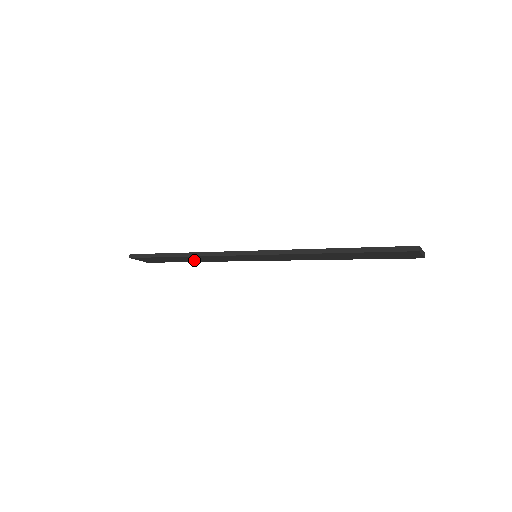
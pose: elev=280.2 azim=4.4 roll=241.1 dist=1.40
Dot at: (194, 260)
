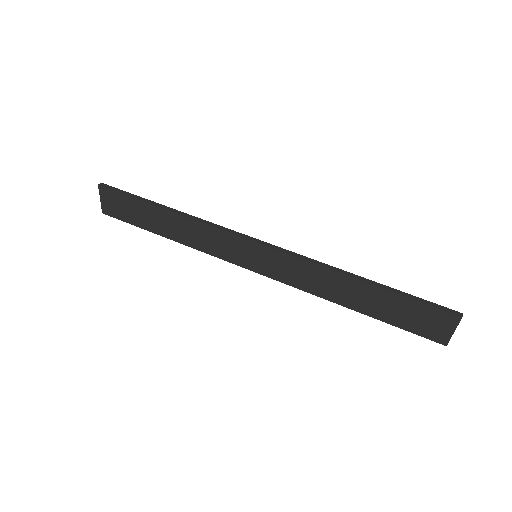
Dot at: (171, 231)
